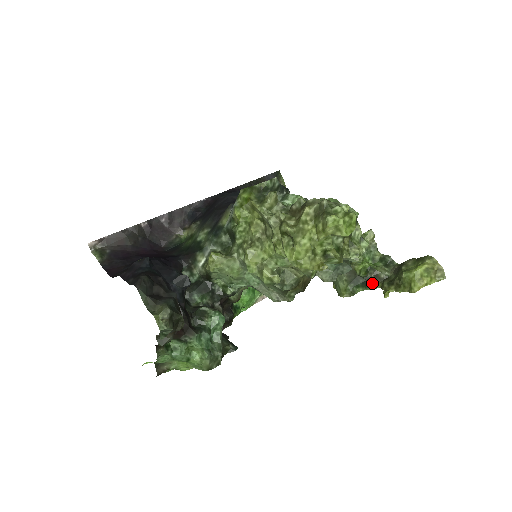
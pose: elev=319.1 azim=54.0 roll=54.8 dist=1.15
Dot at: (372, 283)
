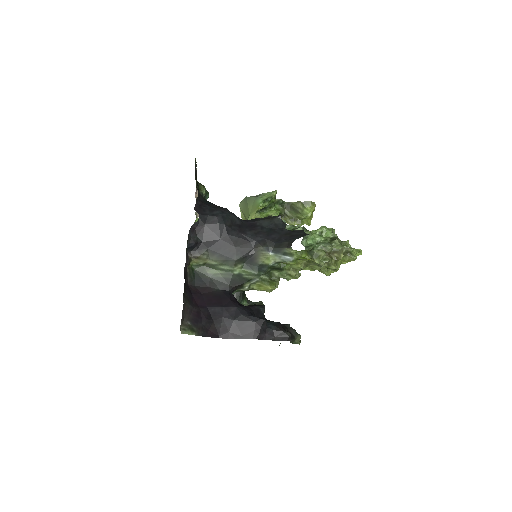
Dot at: occluded
